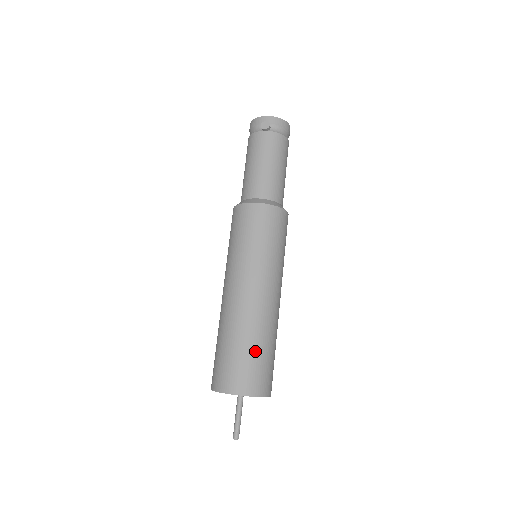
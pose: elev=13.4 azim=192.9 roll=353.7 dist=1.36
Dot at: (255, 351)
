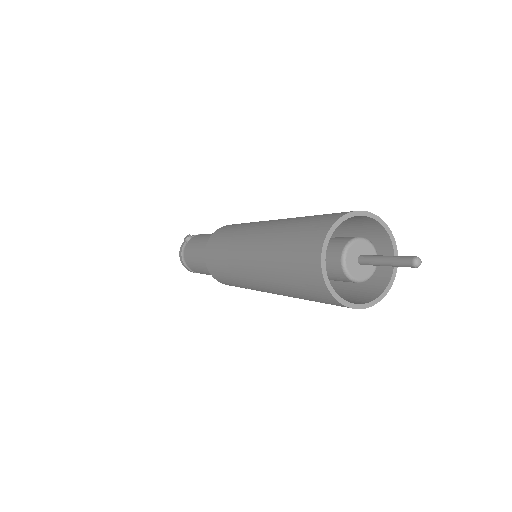
Dot at: (313, 216)
